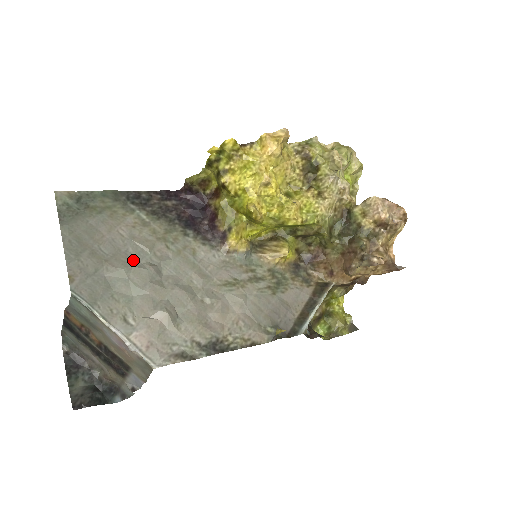
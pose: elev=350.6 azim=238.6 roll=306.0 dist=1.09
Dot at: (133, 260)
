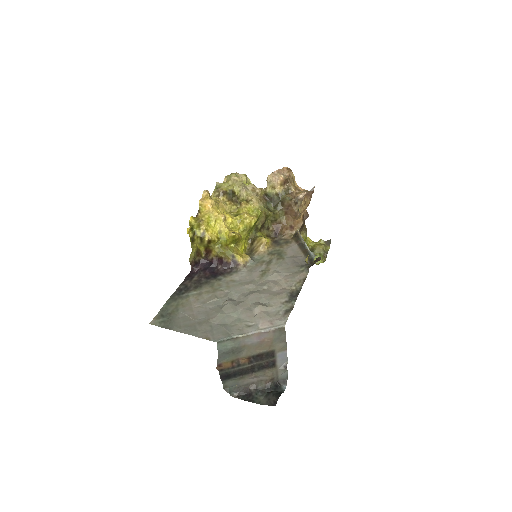
Dot at: (217, 308)
